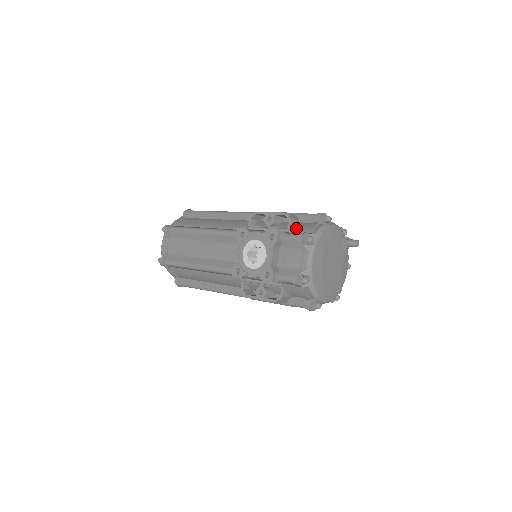
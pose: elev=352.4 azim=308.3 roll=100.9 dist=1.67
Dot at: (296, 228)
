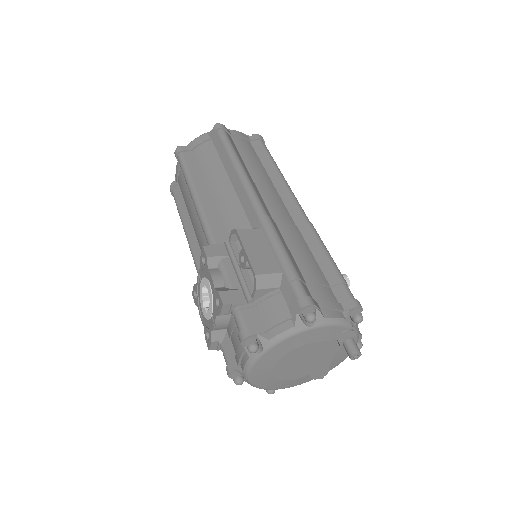
Dot at: (263, 301)
